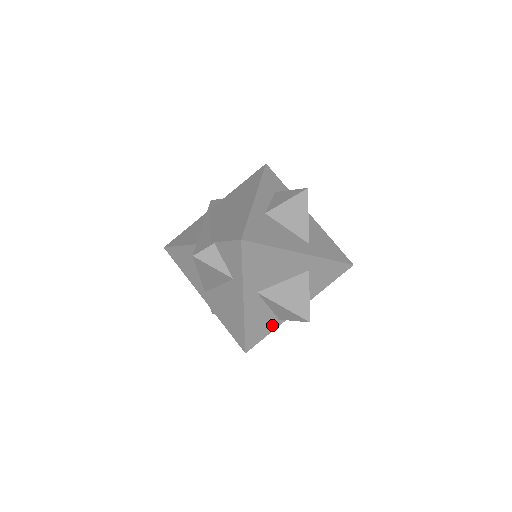
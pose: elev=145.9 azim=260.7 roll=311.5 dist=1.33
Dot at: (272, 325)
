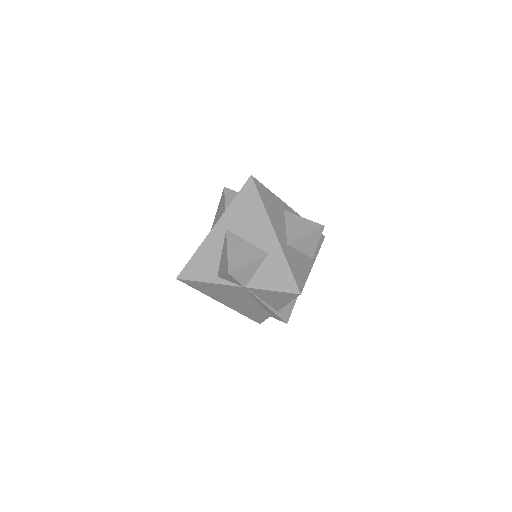
Dot at: (210, 276)
